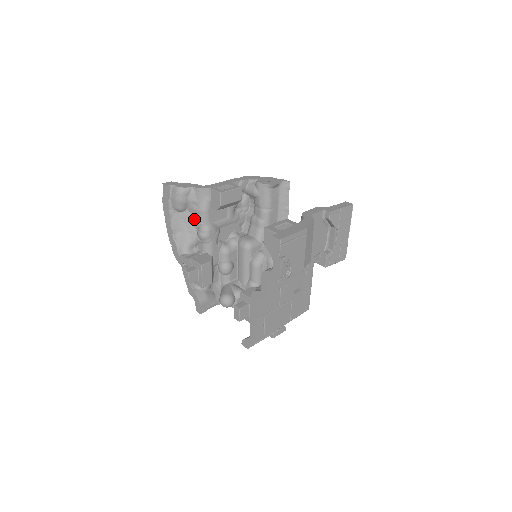
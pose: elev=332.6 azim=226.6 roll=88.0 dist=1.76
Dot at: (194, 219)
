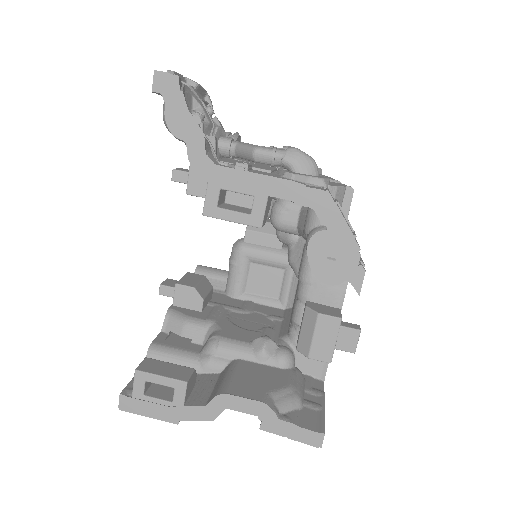
Dot at: occluded
